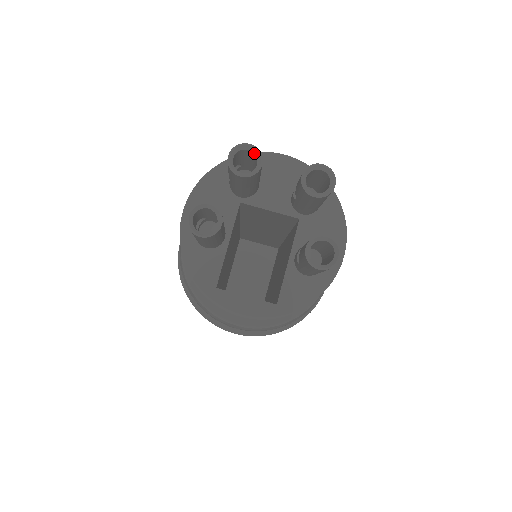
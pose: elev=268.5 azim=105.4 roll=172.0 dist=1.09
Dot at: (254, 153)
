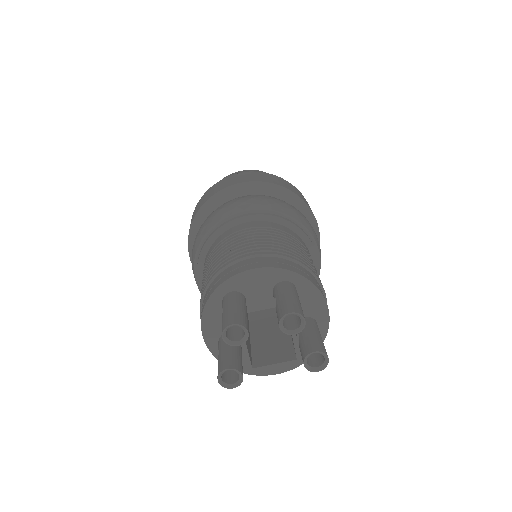
Dot at: occluded
